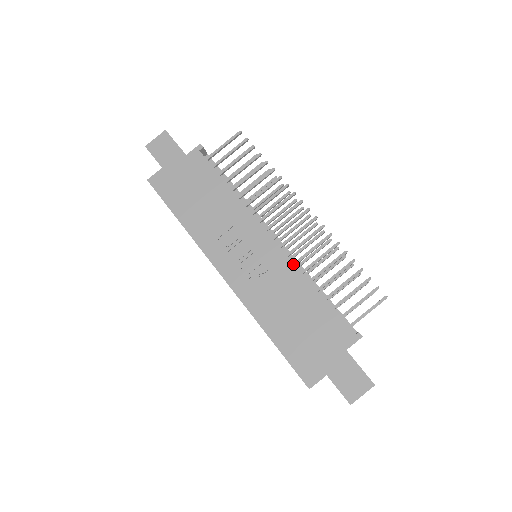
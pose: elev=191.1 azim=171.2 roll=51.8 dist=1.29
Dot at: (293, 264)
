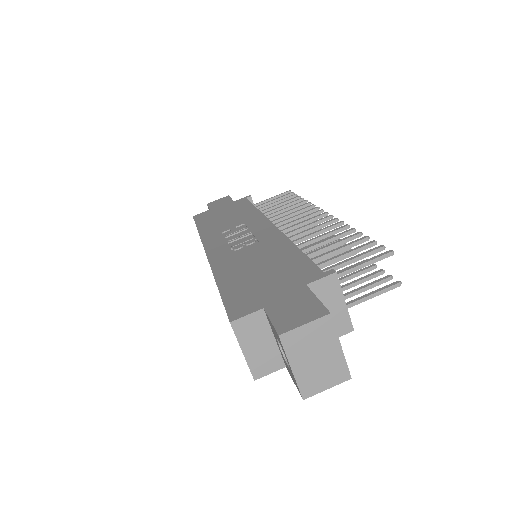
Dot at: (284, 235)
